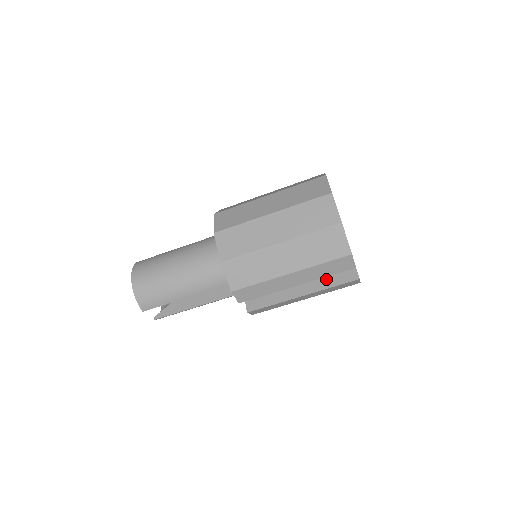
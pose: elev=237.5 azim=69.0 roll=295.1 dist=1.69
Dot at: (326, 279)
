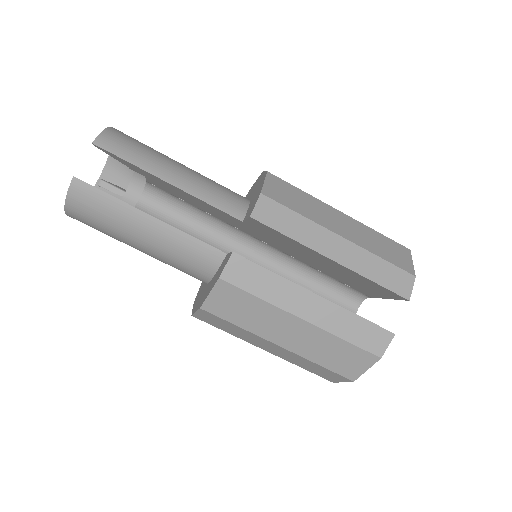
Dot at: occluded
